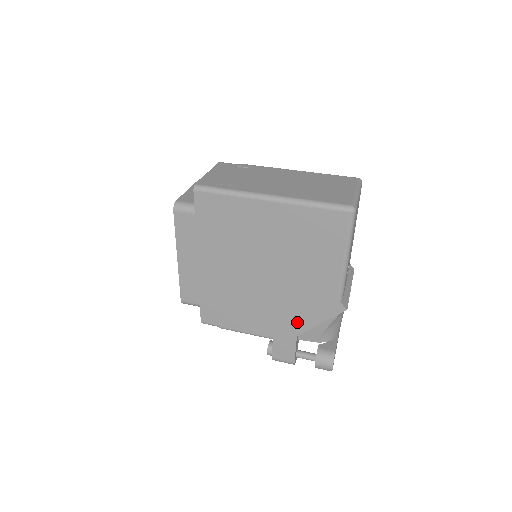
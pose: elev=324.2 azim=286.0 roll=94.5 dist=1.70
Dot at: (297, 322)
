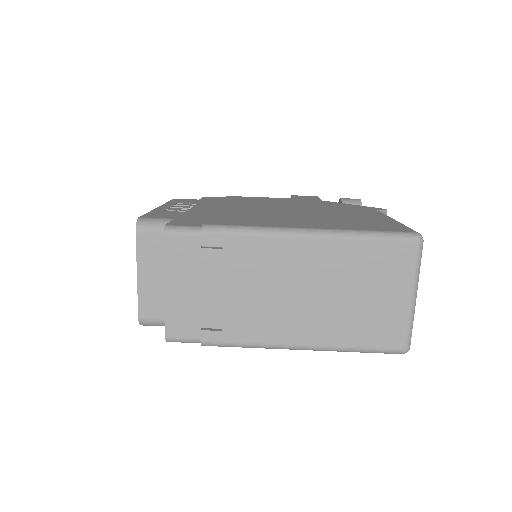
Dot at: occluded
